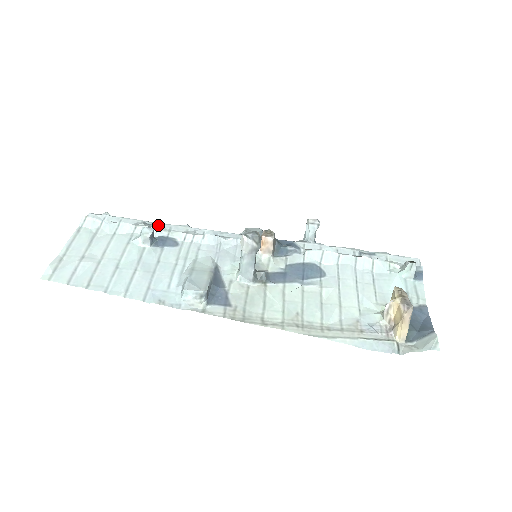
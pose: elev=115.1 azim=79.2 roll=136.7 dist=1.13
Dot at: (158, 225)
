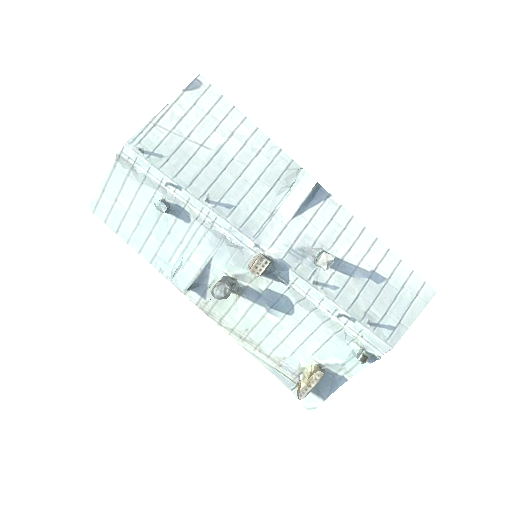
Dot at: (179, 190)
